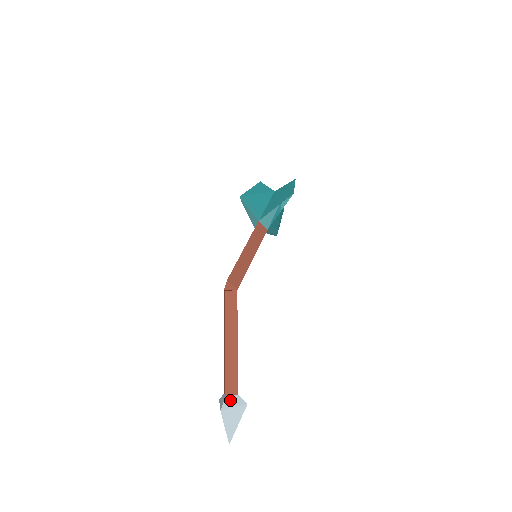
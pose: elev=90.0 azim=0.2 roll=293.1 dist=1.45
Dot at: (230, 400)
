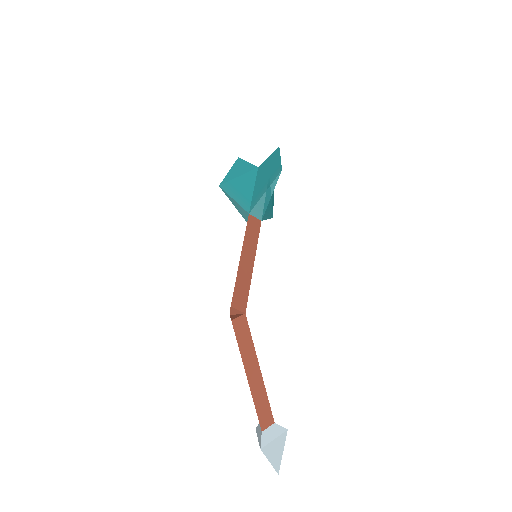
Dot at: (268, 433)
